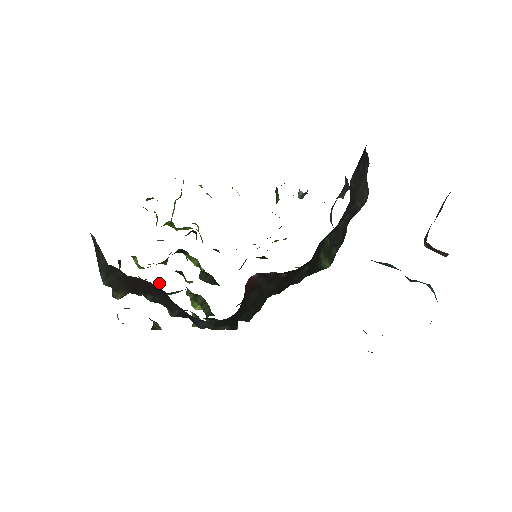
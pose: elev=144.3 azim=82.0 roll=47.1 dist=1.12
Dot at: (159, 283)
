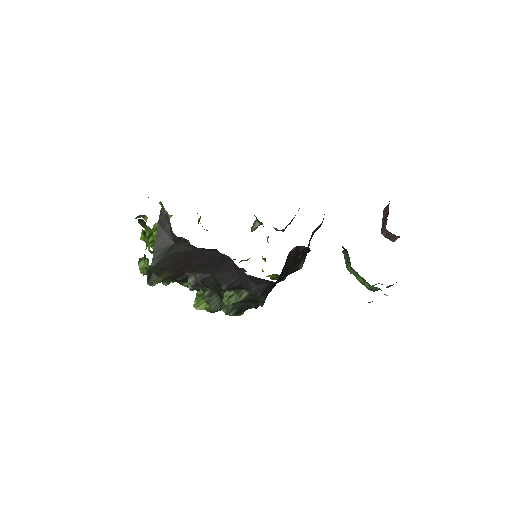
Dot at: occluded
